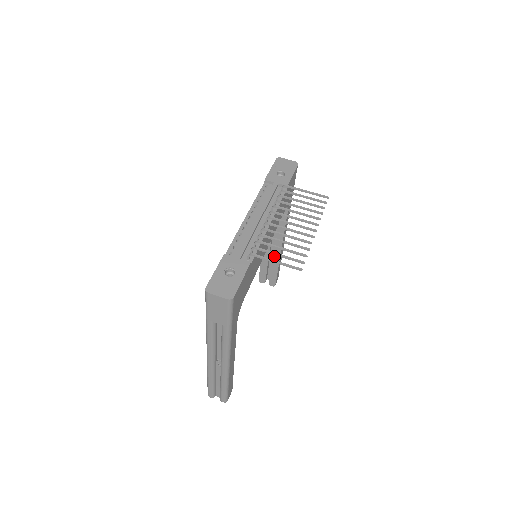
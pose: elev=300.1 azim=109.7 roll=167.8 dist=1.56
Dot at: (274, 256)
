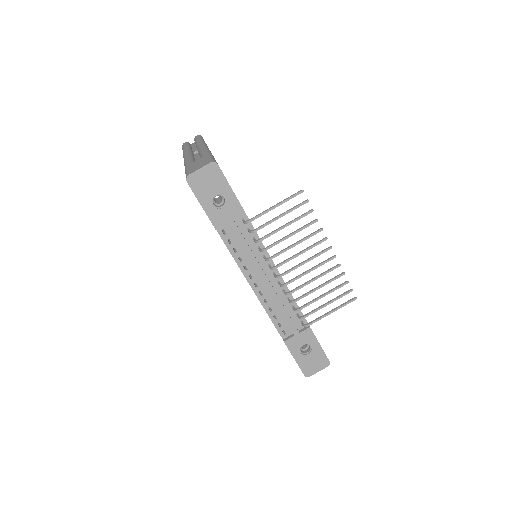
Dot at: occluded
